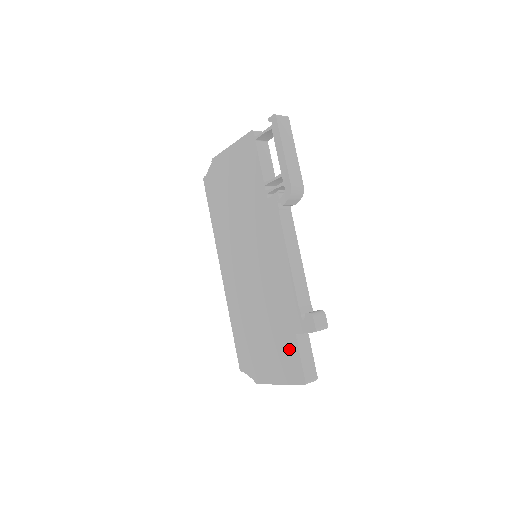
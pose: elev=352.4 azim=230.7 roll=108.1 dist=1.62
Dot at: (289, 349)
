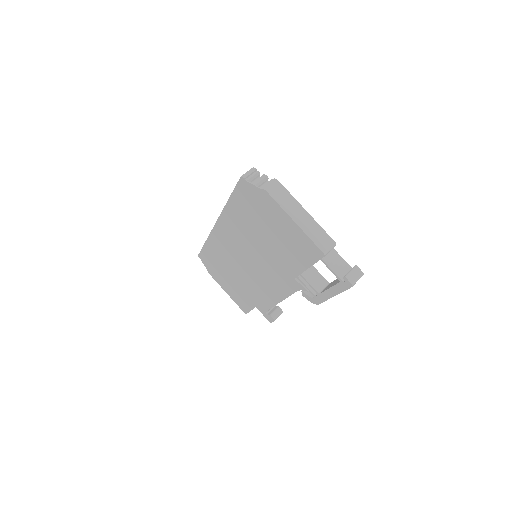
Dot at: (246, 302)
